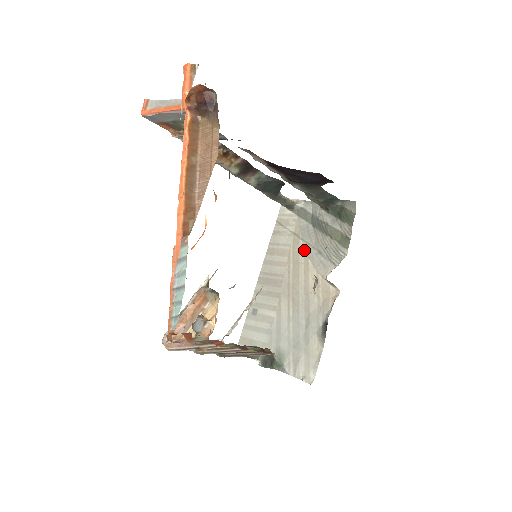
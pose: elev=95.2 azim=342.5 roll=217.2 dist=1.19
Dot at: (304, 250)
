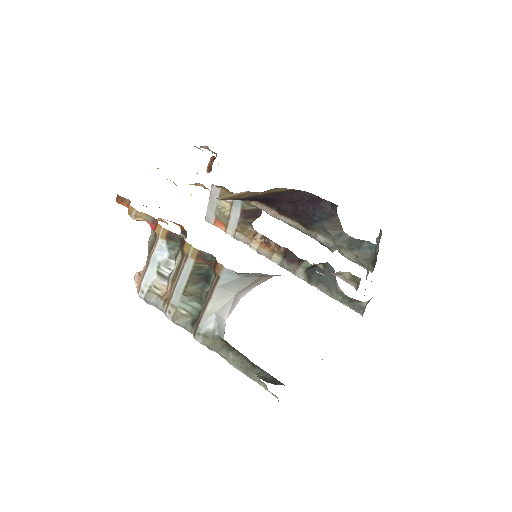
Dot at: occluded
